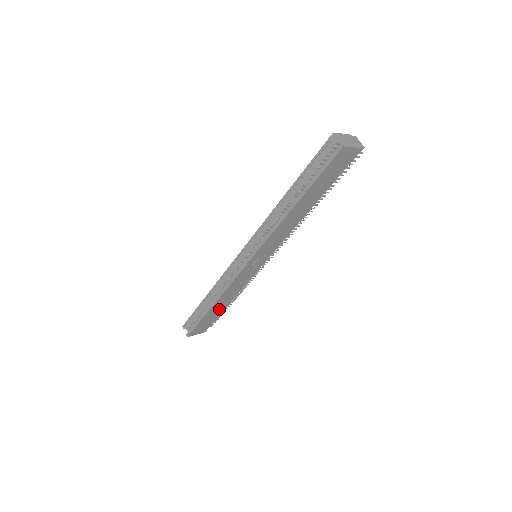
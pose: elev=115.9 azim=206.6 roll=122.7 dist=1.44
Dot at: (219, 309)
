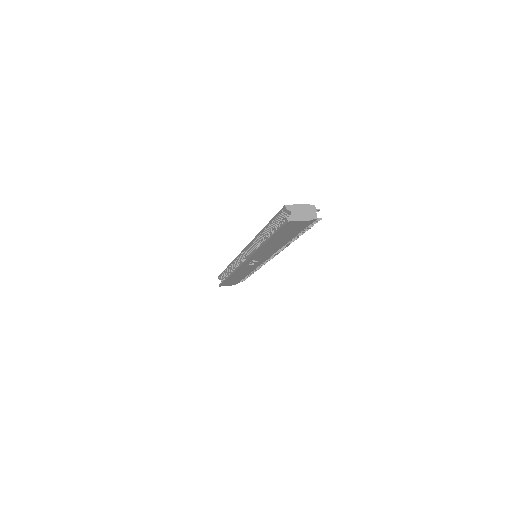
Dot at: (239, 277)
